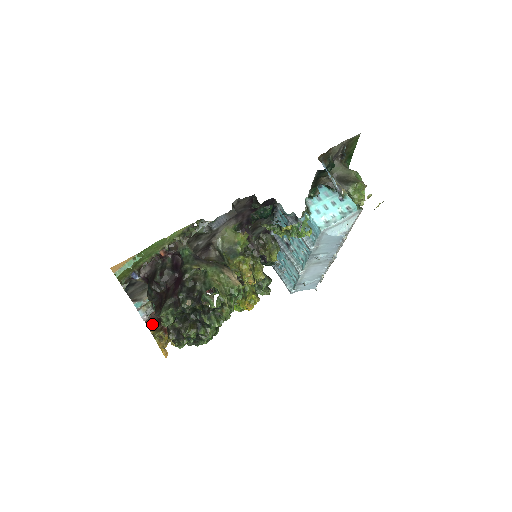
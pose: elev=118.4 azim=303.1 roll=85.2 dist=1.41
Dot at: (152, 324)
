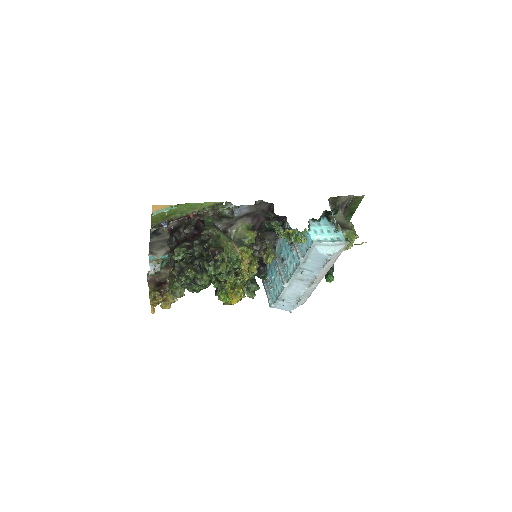
Dot at: (152, 284)
